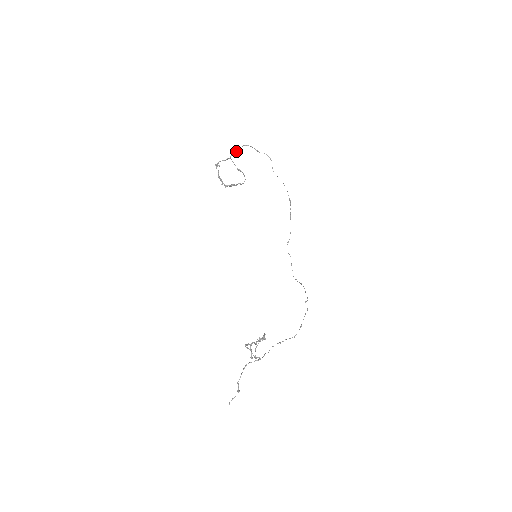
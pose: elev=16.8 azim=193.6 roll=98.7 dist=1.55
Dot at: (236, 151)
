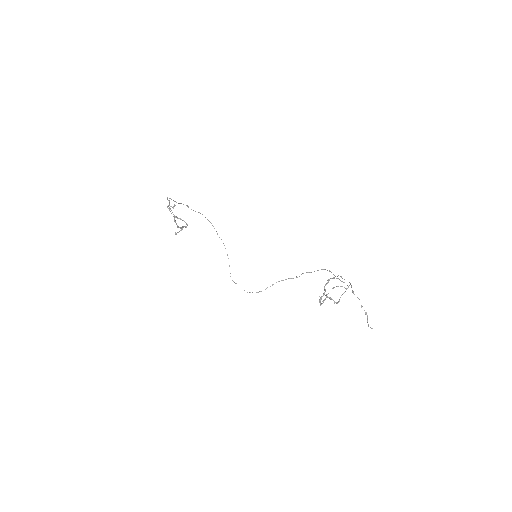
Dot at: (168, 200)
